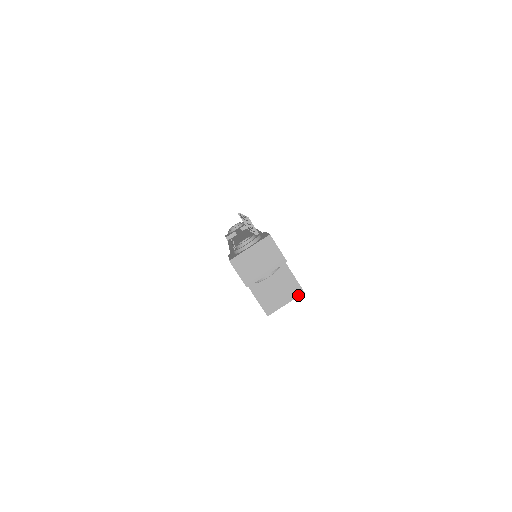
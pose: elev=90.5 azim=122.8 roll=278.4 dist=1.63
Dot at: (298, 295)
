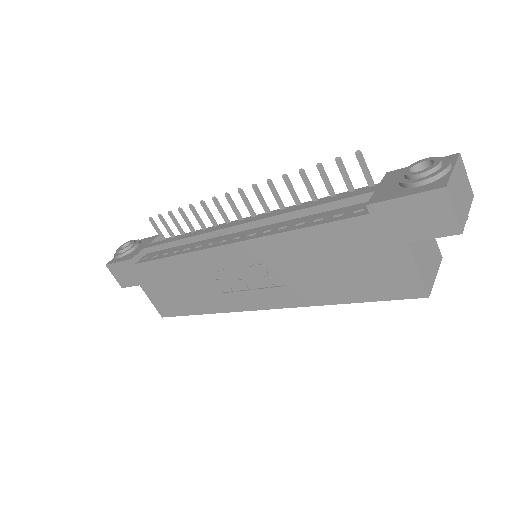
Dot at: (440, 262)
